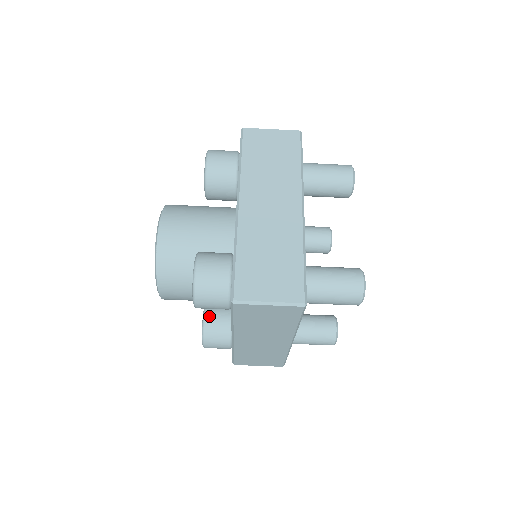
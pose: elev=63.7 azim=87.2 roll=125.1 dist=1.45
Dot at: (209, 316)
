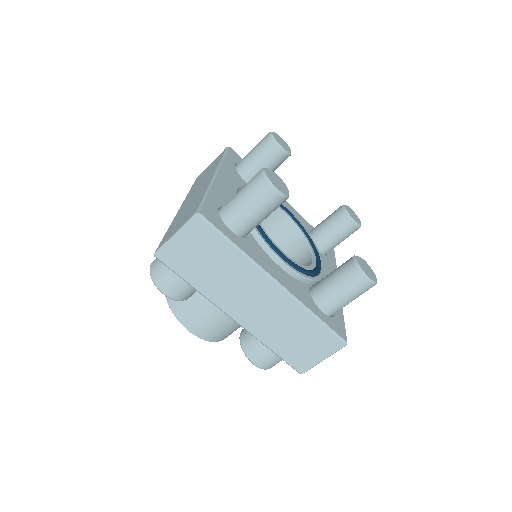
Dot at: occluded
